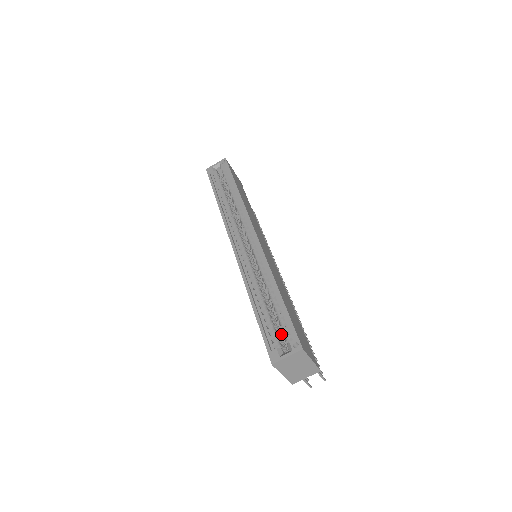
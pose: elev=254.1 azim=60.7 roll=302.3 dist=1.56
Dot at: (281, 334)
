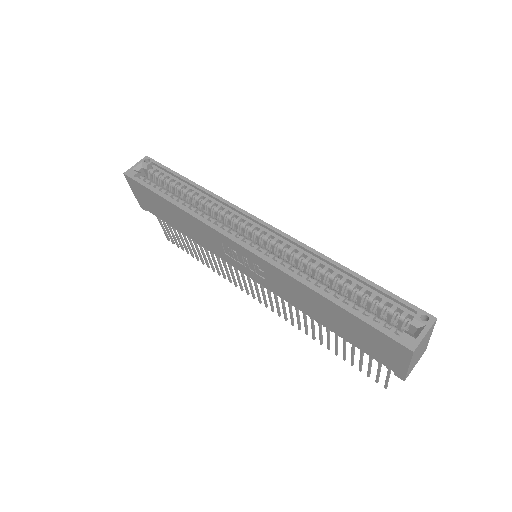
Dot at: occluded
